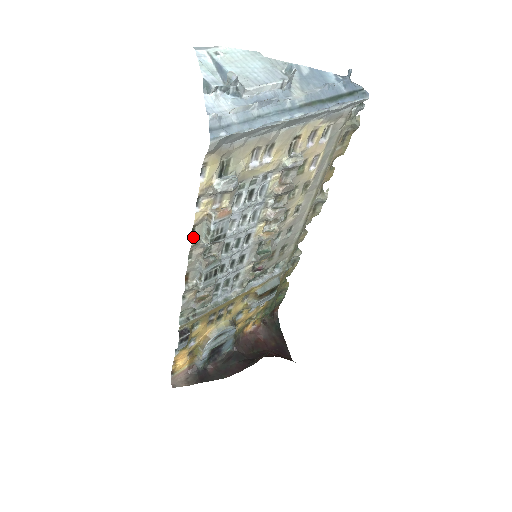
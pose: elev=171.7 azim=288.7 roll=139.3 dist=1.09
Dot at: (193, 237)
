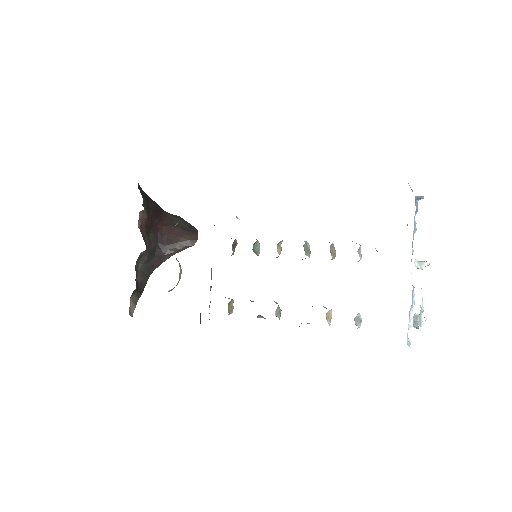
Dot at: occluded
